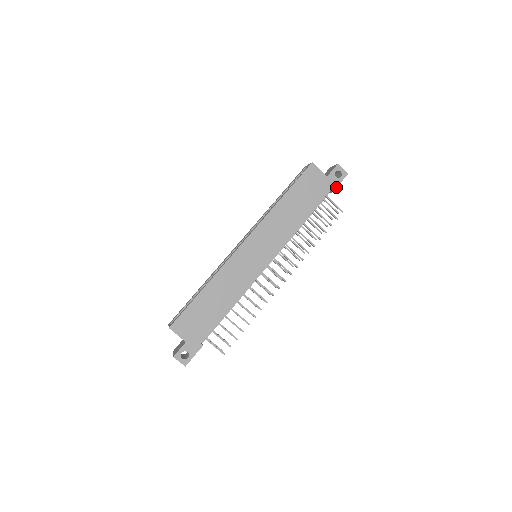
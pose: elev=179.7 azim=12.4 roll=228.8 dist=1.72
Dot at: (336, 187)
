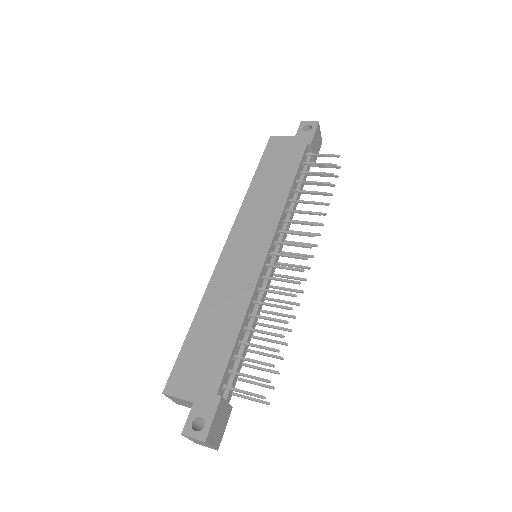
Dot at: (312, 138)
